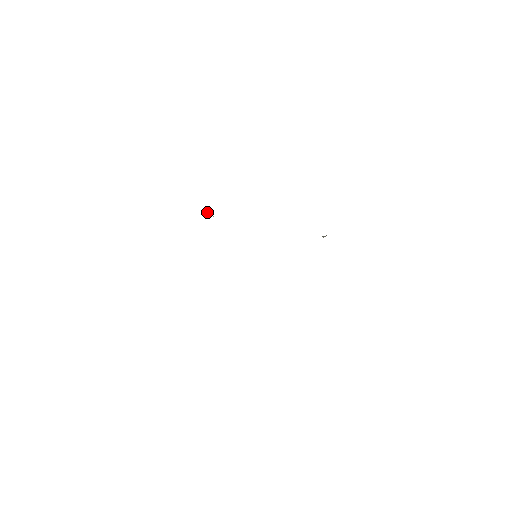
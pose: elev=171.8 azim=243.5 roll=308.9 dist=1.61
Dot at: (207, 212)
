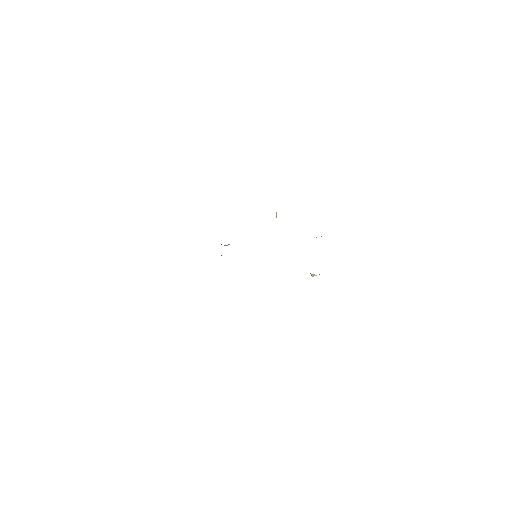
Dot at: occluded
